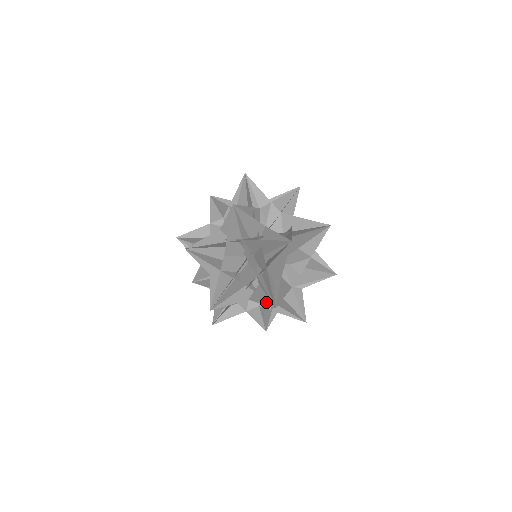
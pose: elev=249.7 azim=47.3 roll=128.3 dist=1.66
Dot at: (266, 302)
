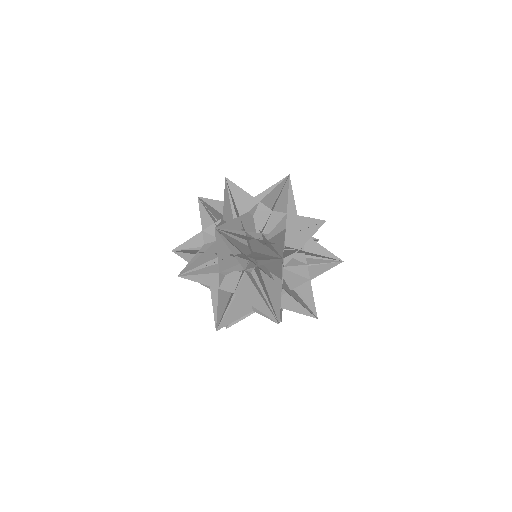
Dot at: occluded
